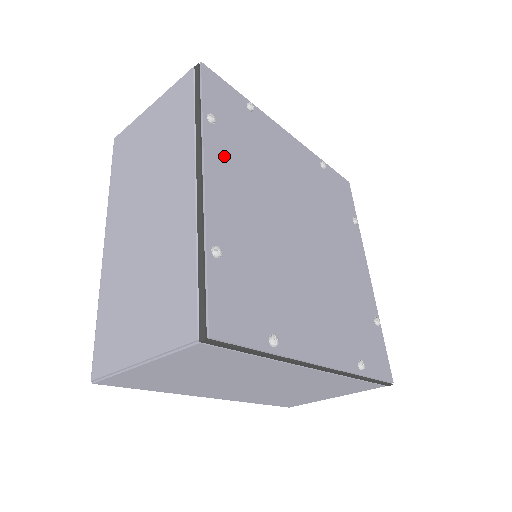
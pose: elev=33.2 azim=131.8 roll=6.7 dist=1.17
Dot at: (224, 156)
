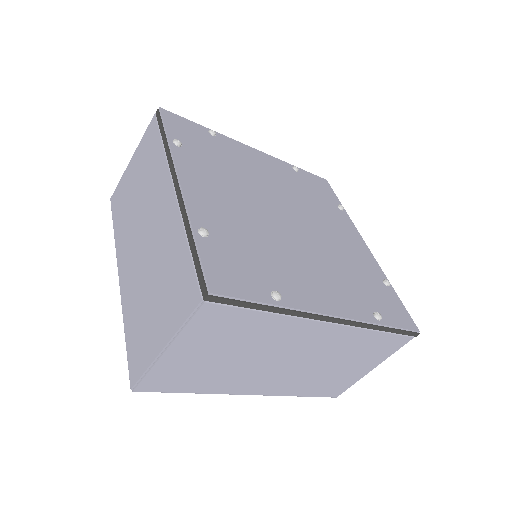
Dot at: (195, 167)
